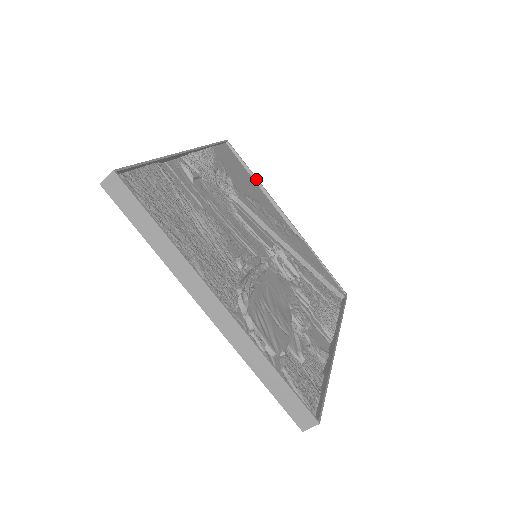
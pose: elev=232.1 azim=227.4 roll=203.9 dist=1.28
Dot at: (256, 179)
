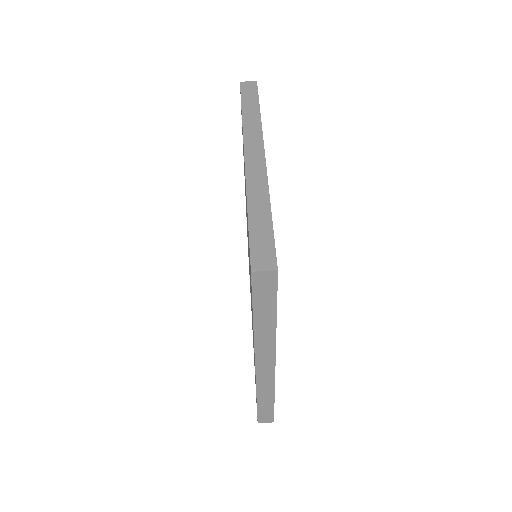
Dot at: occluded
